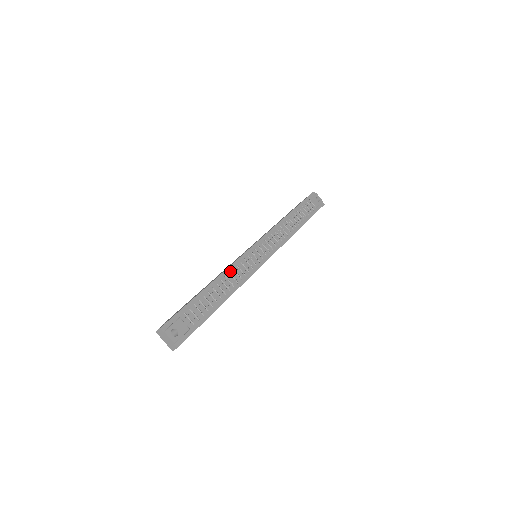
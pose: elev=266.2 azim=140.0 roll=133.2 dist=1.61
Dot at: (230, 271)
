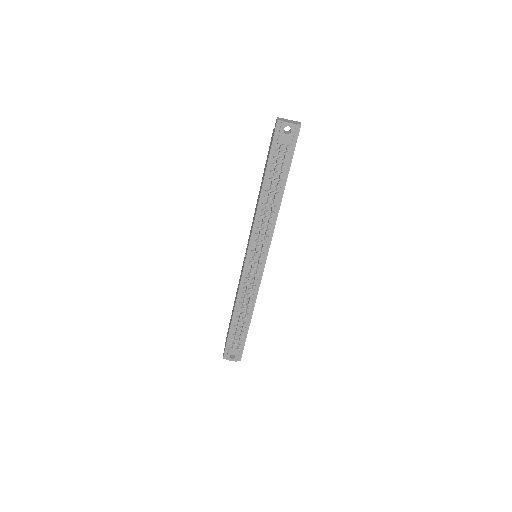
Dot at: (241, 295)
